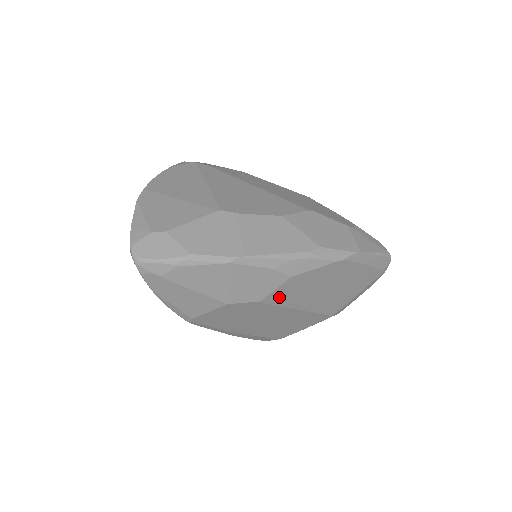
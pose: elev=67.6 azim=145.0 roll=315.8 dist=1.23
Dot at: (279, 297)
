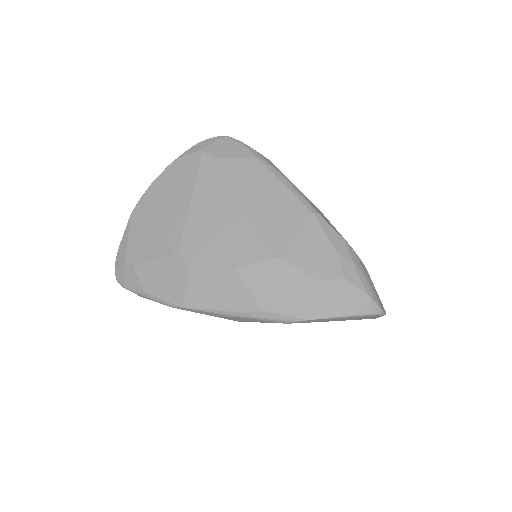
Dot at: occluded
